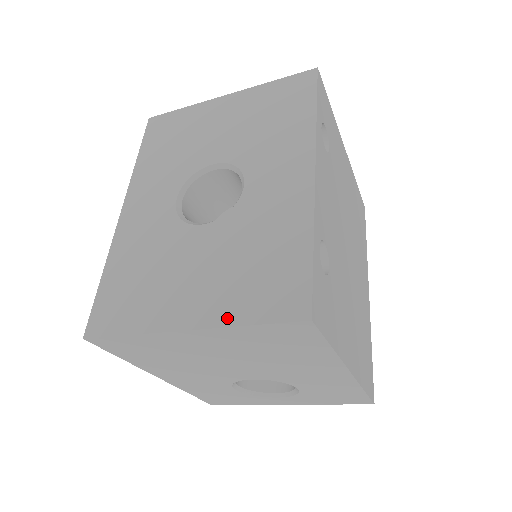
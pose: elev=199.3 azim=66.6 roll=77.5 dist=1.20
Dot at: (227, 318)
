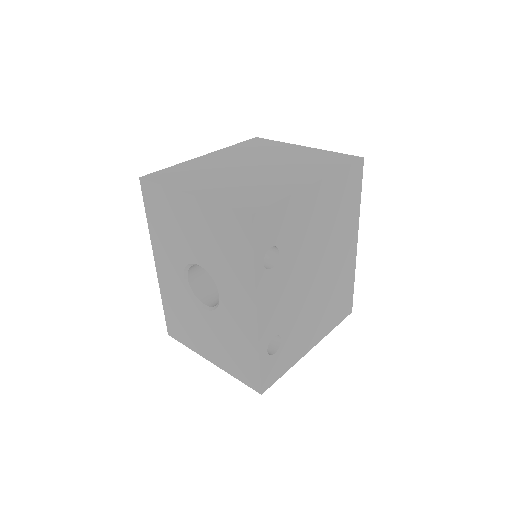
Dot at: (227, 369)
